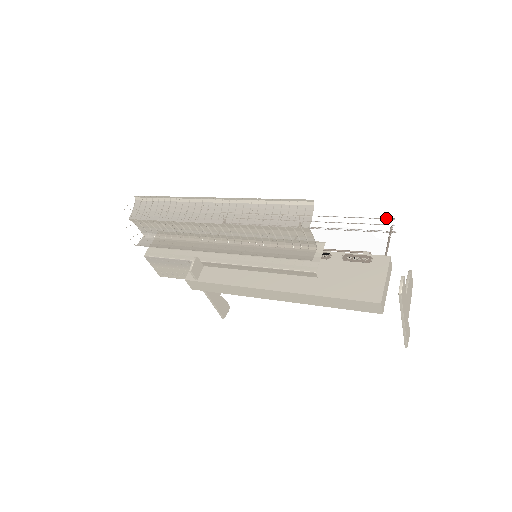
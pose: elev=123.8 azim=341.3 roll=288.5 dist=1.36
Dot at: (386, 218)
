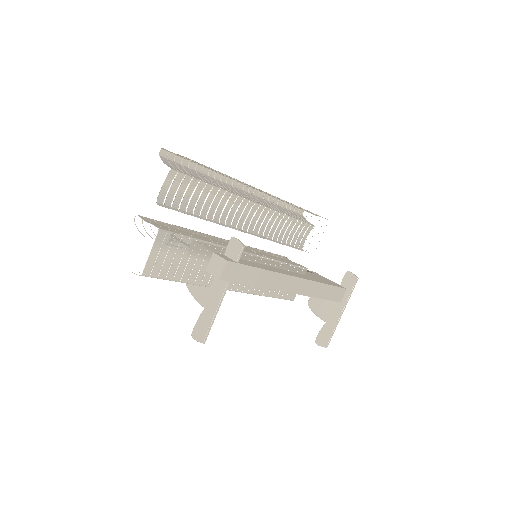
Dot at: occluded
